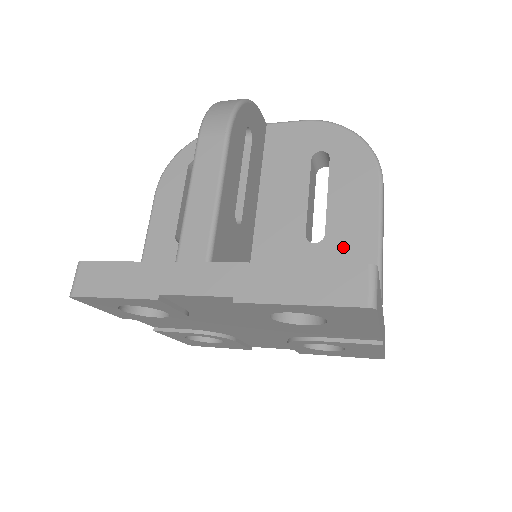
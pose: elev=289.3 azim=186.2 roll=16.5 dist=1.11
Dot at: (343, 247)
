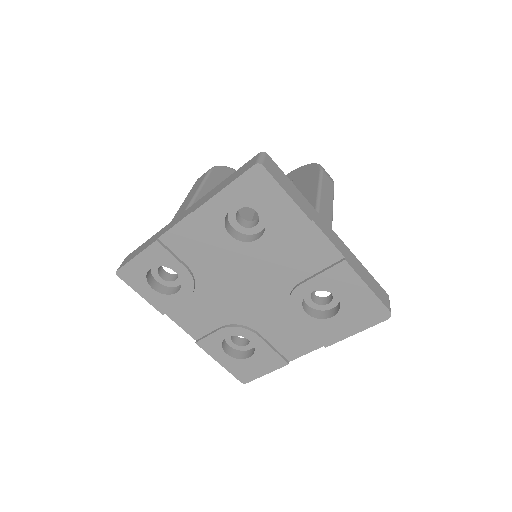
Dot at: occluded
